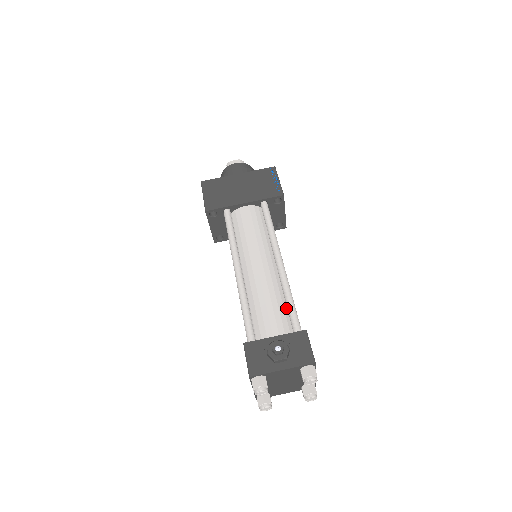
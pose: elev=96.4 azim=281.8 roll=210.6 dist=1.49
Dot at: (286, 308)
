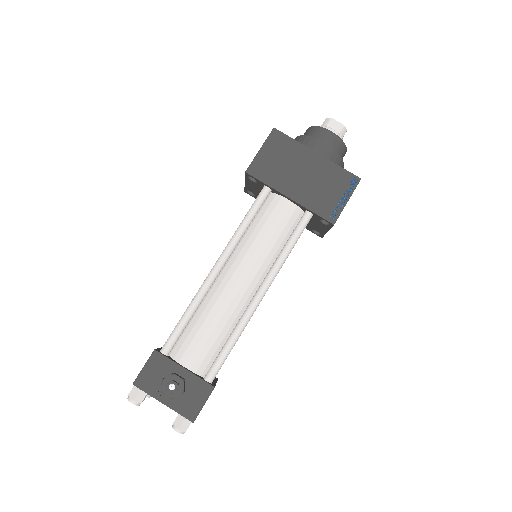
Dot at: (224, 344)
